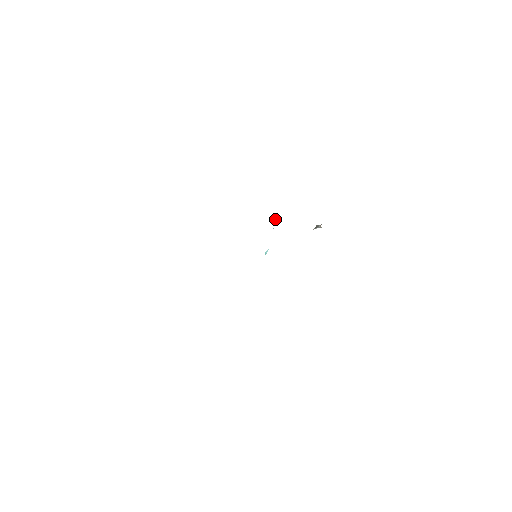
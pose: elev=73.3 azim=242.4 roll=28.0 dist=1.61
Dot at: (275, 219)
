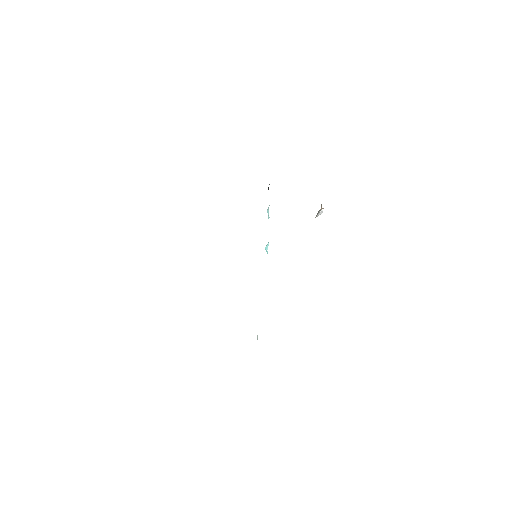
Dot at: (268, 211)
